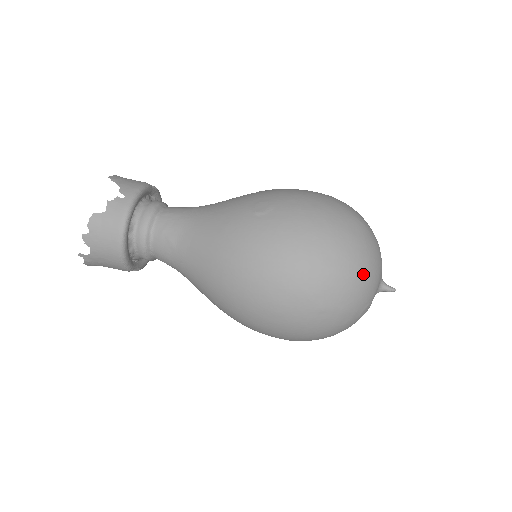
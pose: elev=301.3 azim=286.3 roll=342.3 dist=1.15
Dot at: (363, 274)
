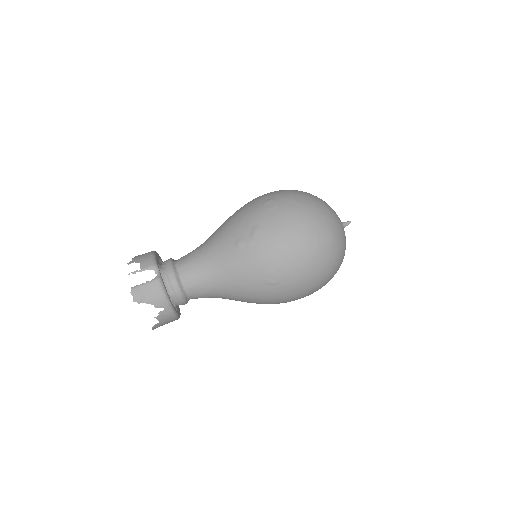
Dot at: occluded
